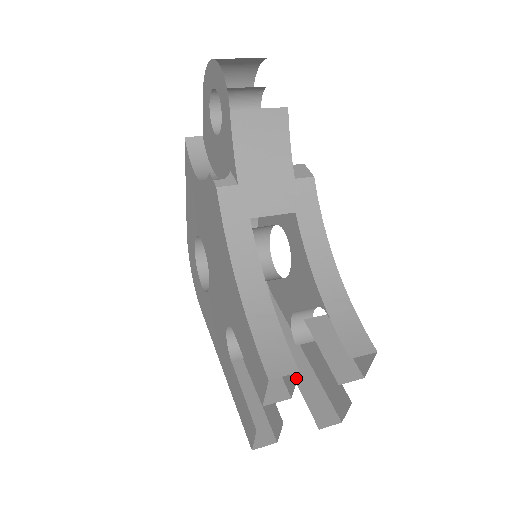
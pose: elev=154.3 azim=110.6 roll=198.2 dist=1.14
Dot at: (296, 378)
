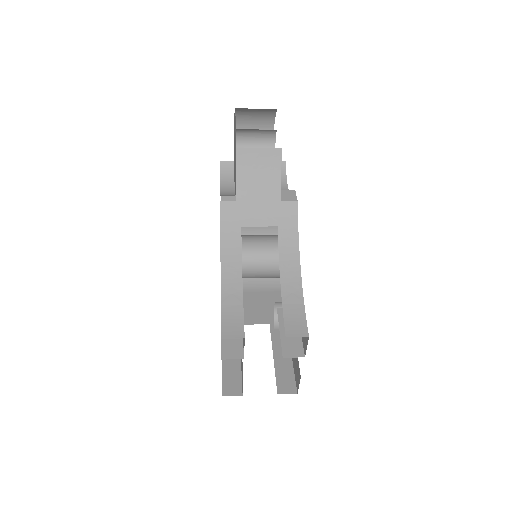
Dot at: (244, 343)
